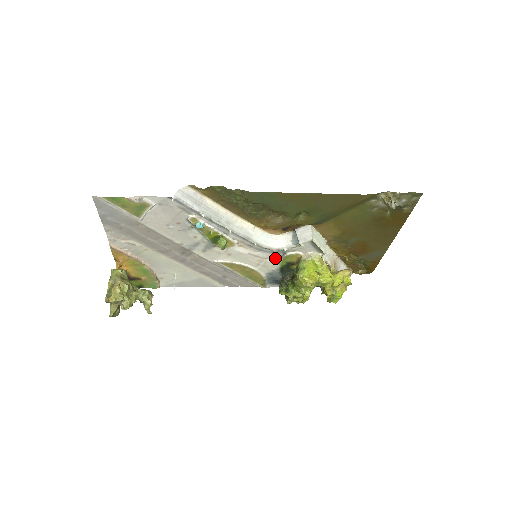
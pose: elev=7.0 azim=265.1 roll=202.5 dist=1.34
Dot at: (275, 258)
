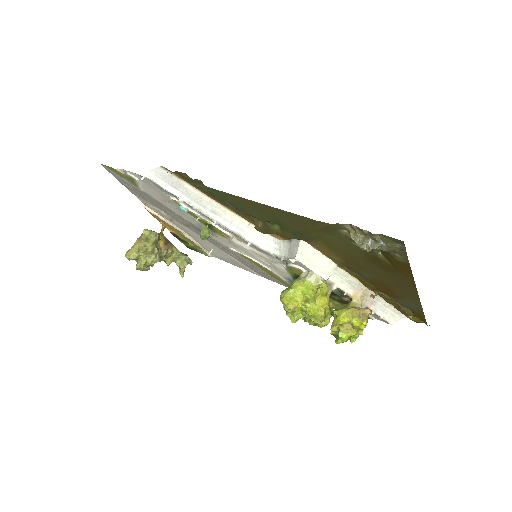
Dot at: (282, 265)
